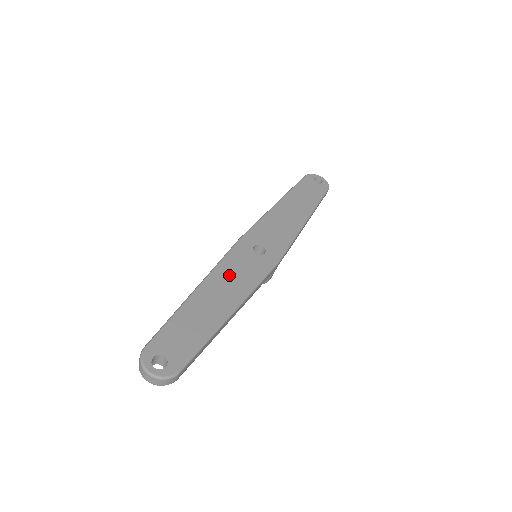
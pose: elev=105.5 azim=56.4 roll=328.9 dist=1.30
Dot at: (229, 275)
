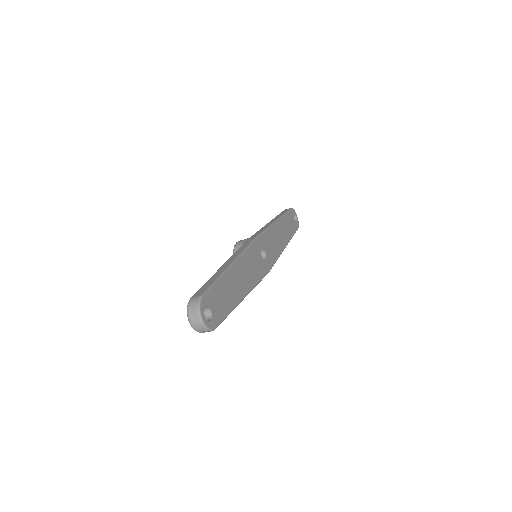
Dot at: (248, 265)
